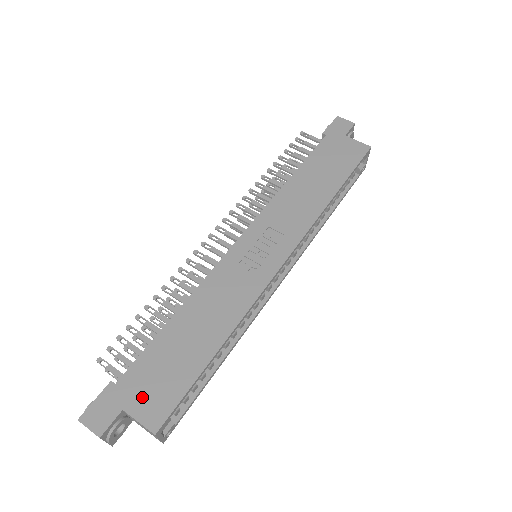
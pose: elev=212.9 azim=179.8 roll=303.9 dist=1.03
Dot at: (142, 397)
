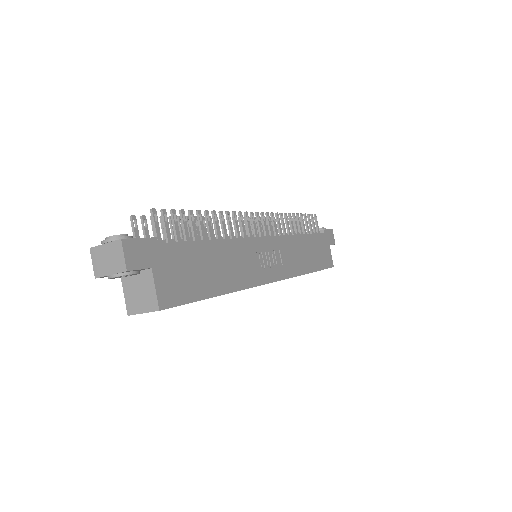
Dot at: (167, 274)
